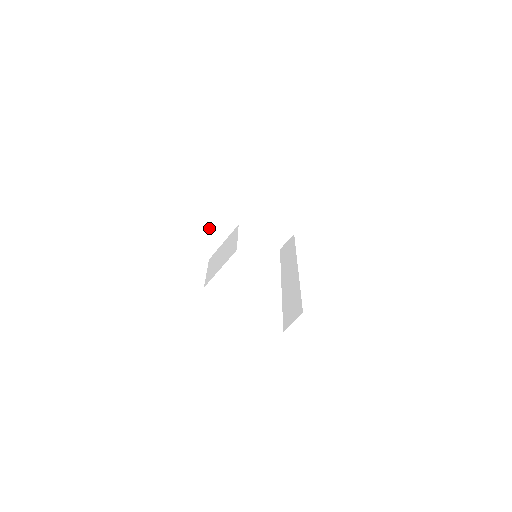
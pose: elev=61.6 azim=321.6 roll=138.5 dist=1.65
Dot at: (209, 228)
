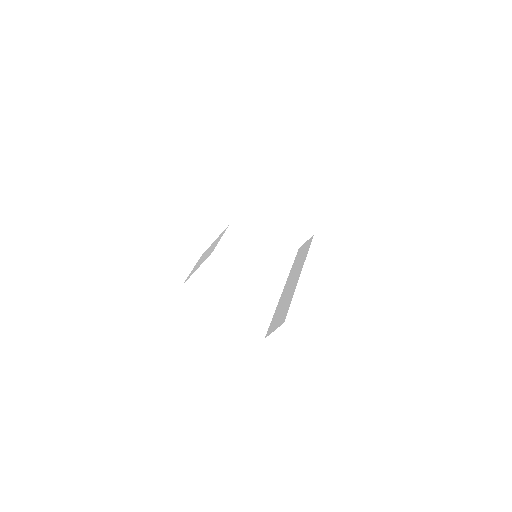
Dot at: (201, 225)
